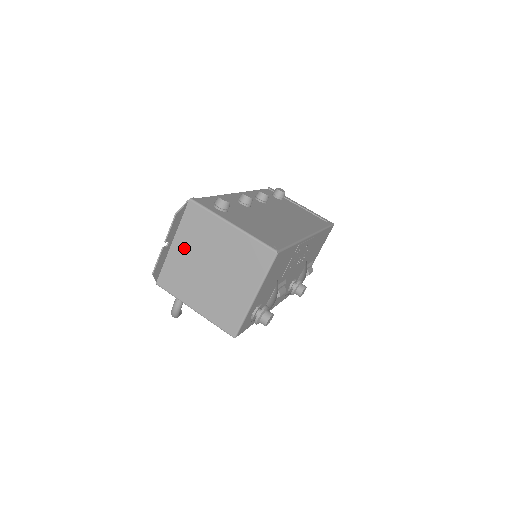
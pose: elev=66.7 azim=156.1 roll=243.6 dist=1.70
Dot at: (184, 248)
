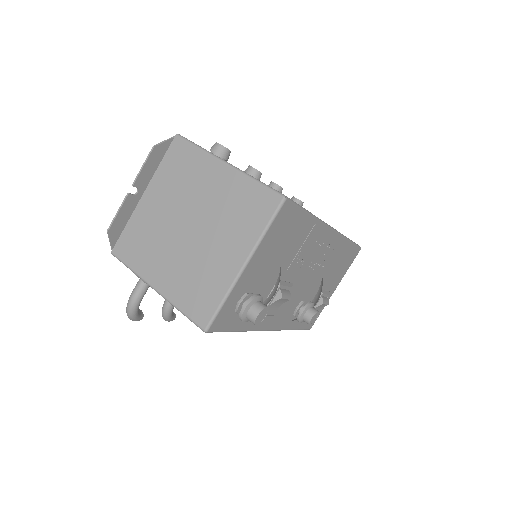
Dot at: (157, 200)
